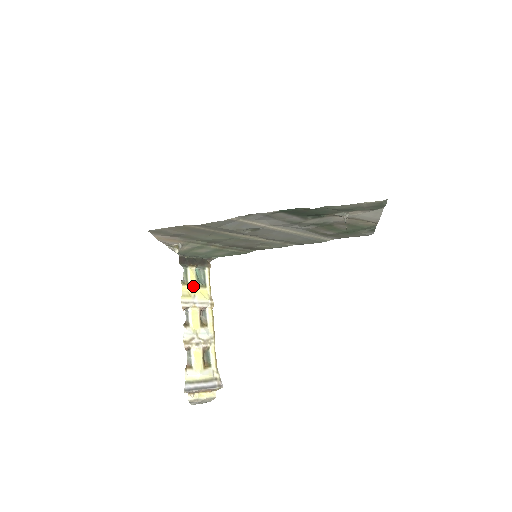
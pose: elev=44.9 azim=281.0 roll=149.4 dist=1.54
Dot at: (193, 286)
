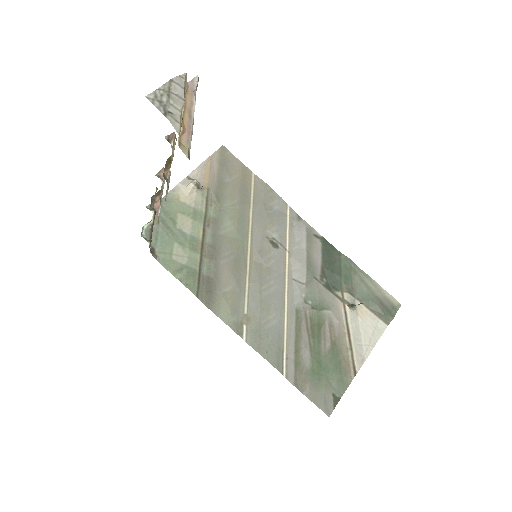
Dot at: occluded
